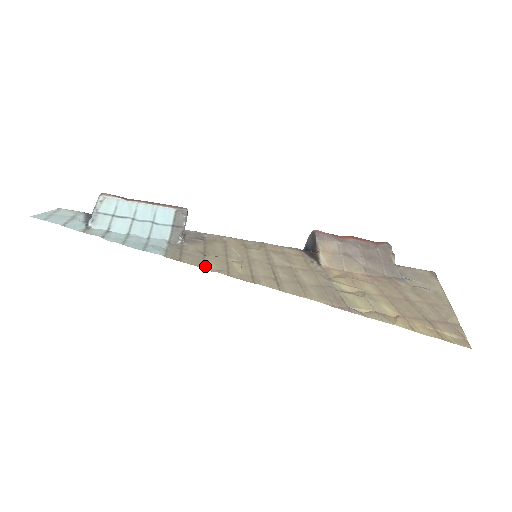
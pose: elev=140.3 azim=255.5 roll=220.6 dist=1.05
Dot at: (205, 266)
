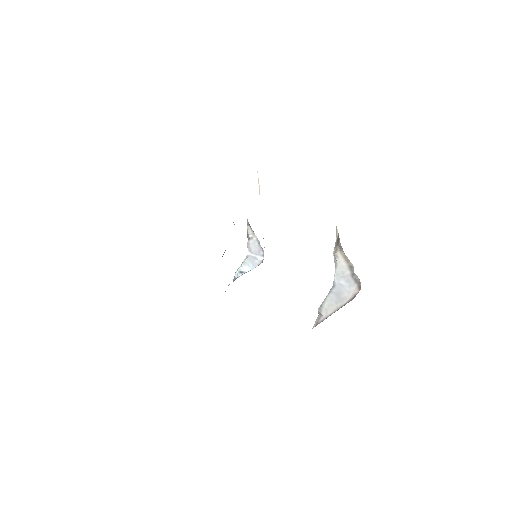
Dot at: occluded
